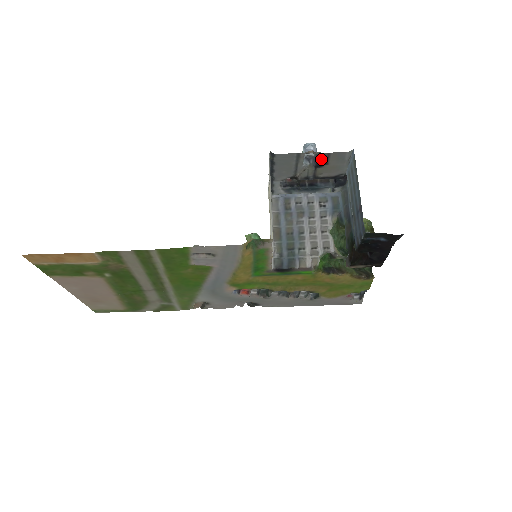
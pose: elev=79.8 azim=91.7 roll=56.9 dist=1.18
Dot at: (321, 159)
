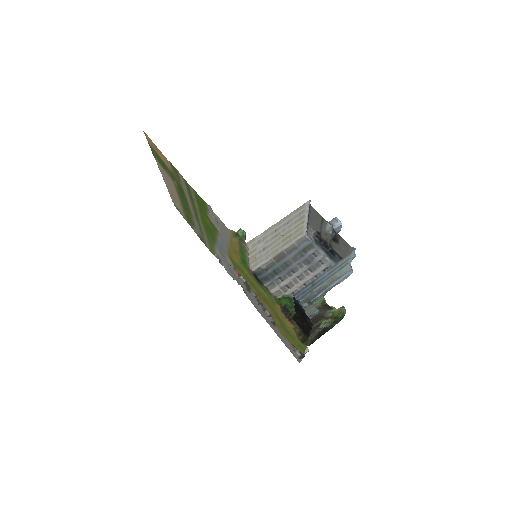
Dot at: (336, 236)
